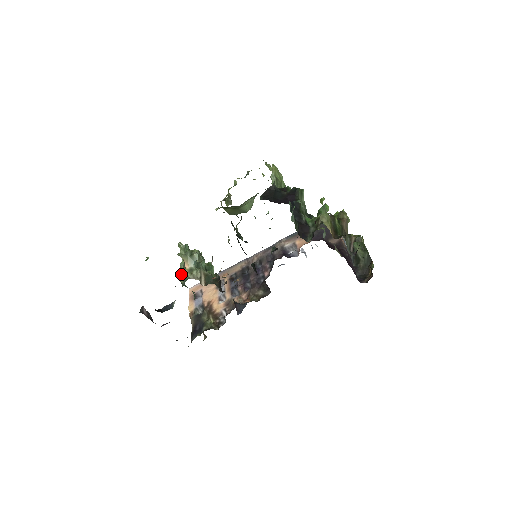
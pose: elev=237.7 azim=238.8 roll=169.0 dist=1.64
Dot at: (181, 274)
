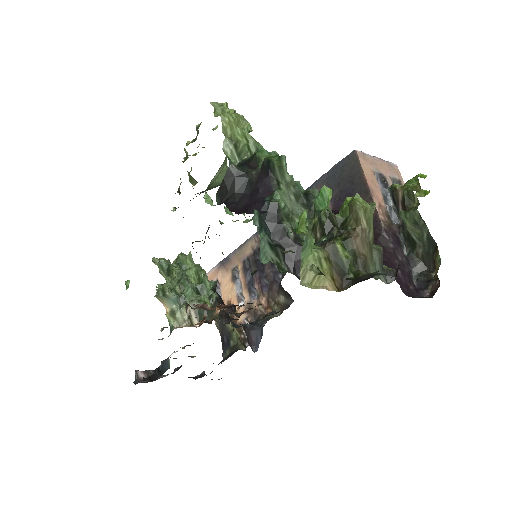
Dot at: occluded
